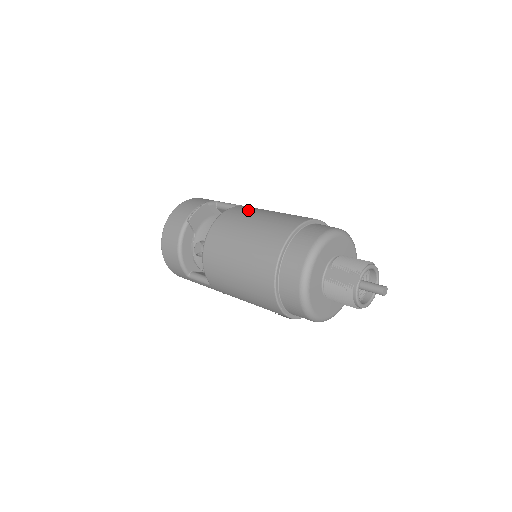
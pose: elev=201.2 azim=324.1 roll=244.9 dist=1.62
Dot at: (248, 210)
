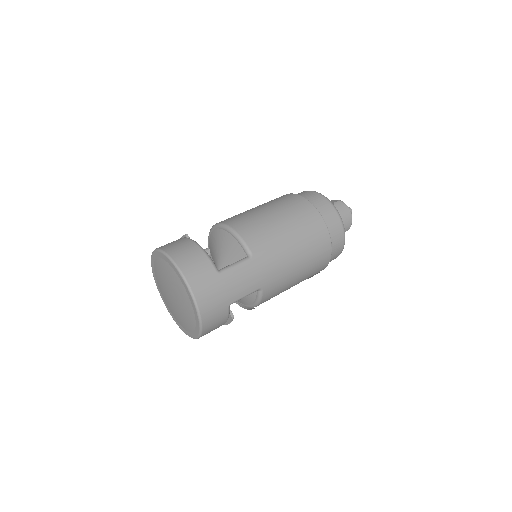
Dot at: occluded
